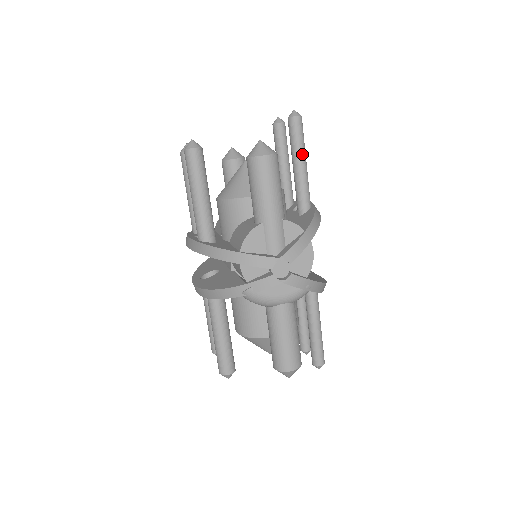
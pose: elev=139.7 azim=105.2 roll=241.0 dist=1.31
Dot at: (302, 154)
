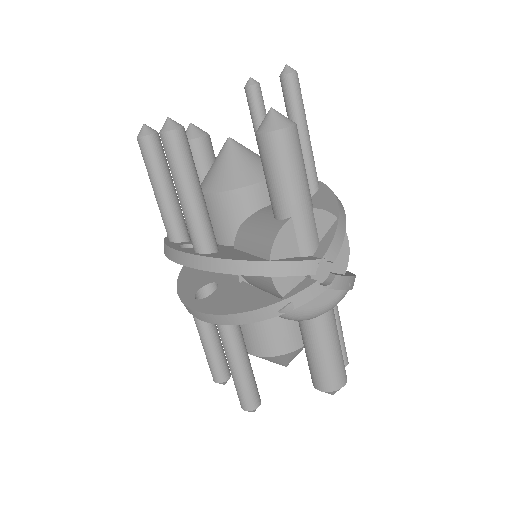
Dot at: (304, 121)
